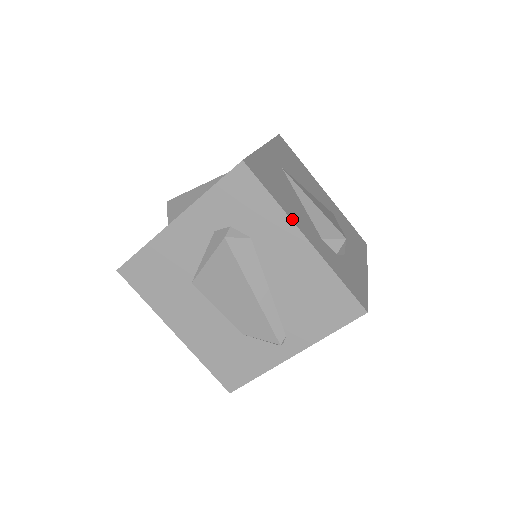
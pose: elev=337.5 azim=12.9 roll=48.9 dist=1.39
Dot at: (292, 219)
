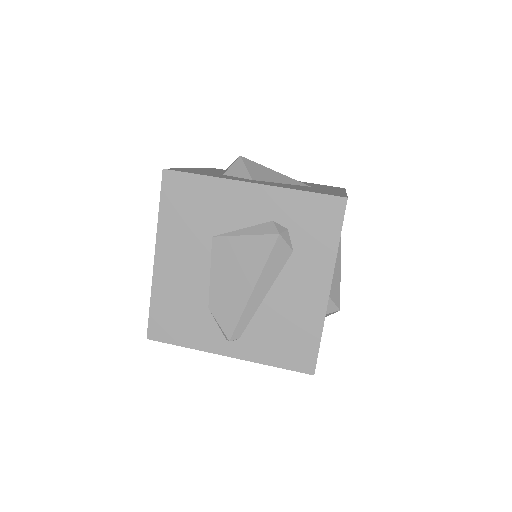
Dot at: occluded
